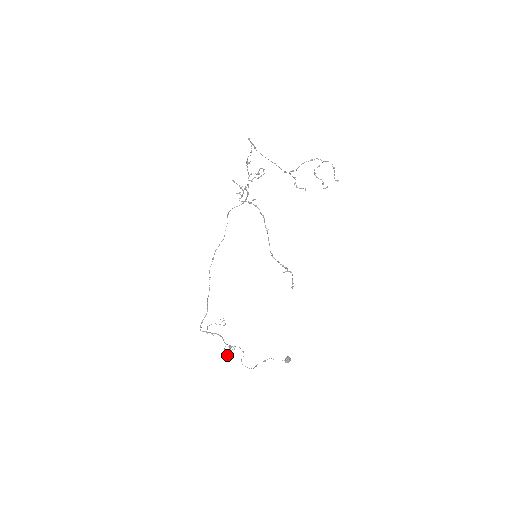
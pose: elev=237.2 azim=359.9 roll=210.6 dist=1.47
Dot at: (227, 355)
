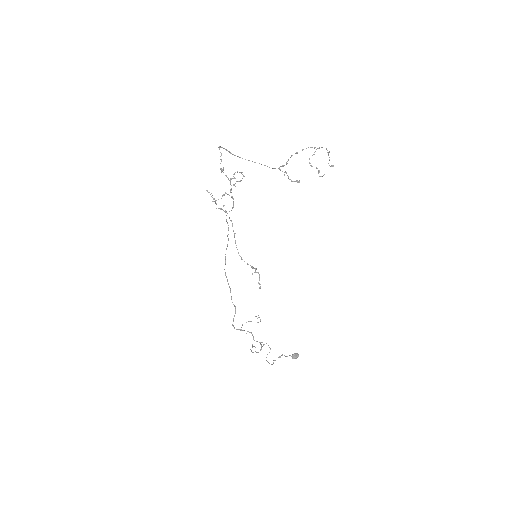
Dot at: occluded
